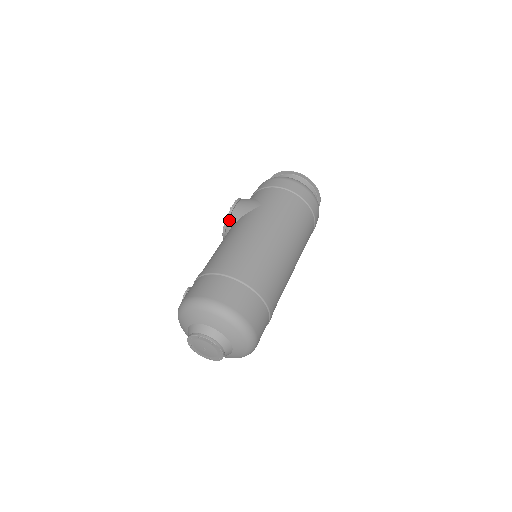
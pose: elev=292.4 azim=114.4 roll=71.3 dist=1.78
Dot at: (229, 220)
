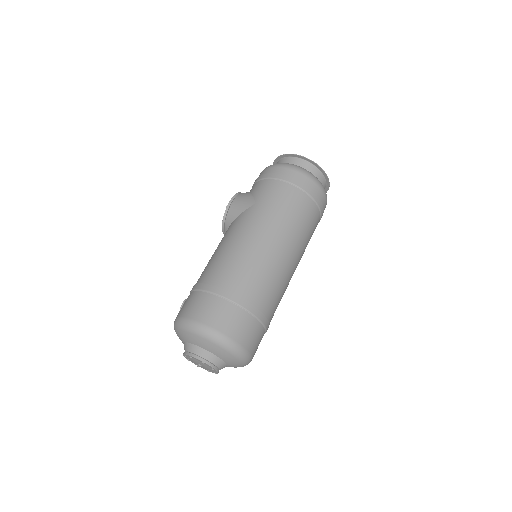
Dot at: (226, 220)
